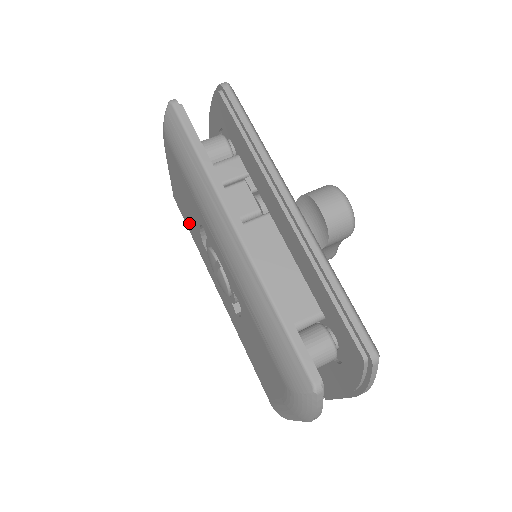
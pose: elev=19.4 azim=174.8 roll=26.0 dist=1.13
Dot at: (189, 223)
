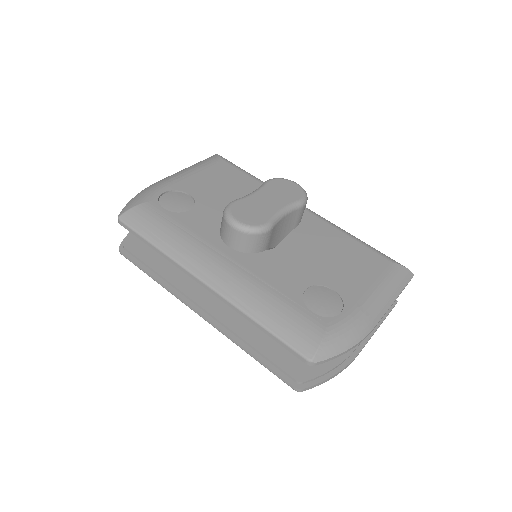
Dot at: occluded
